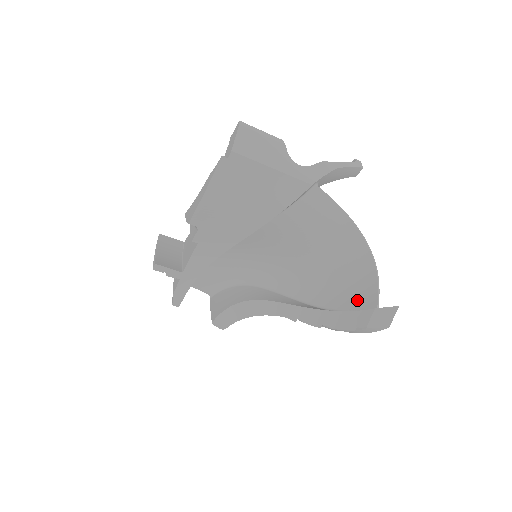
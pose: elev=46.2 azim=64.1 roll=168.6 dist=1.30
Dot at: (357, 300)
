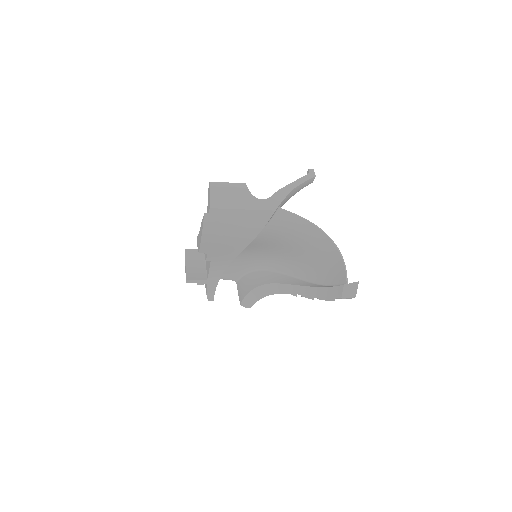
Dot at: (334, 276)
